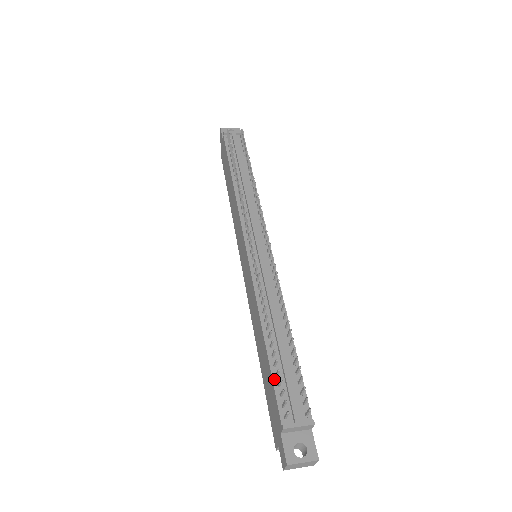
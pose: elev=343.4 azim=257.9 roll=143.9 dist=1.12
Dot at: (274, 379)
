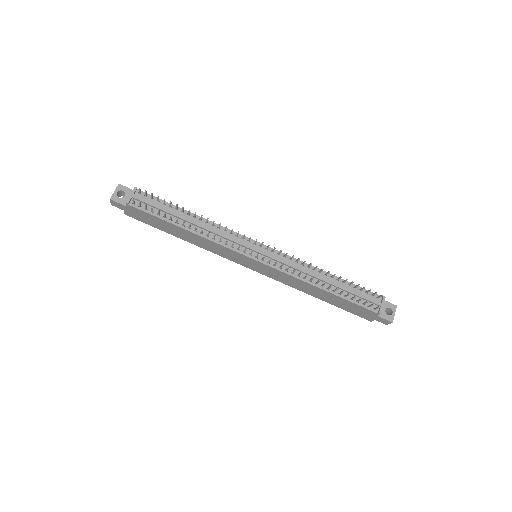
Dot at: (353, 301)
